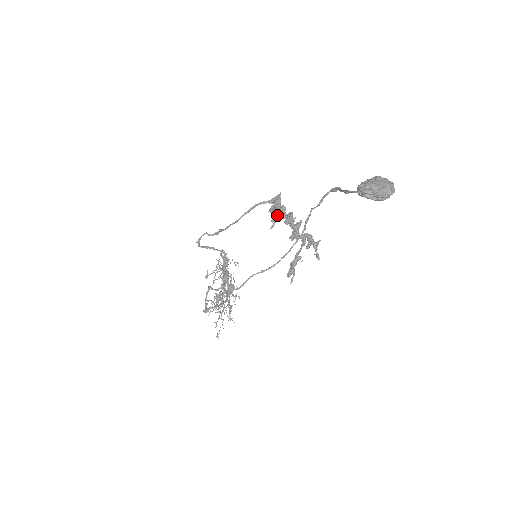
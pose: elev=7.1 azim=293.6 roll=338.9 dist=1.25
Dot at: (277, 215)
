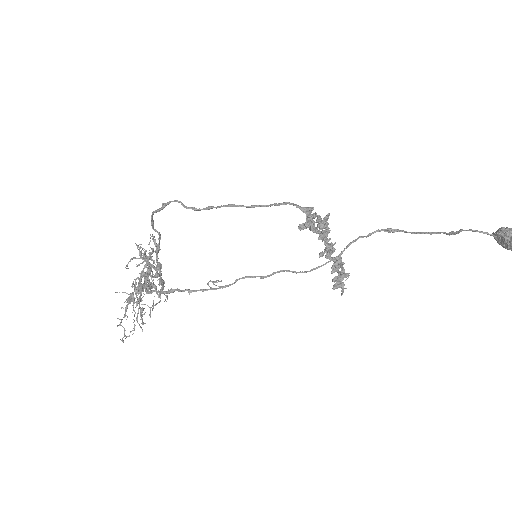
Dot at: (328, 223)
